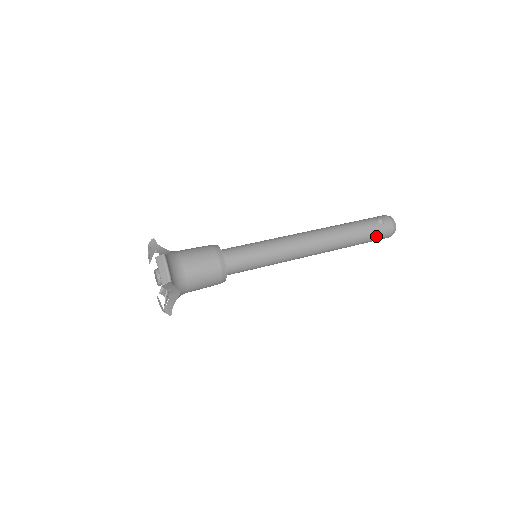
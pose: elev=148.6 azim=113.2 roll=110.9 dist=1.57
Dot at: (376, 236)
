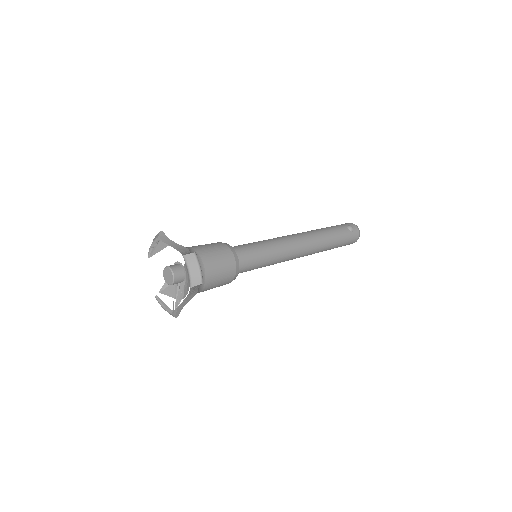
Dot at: (347, 242)
